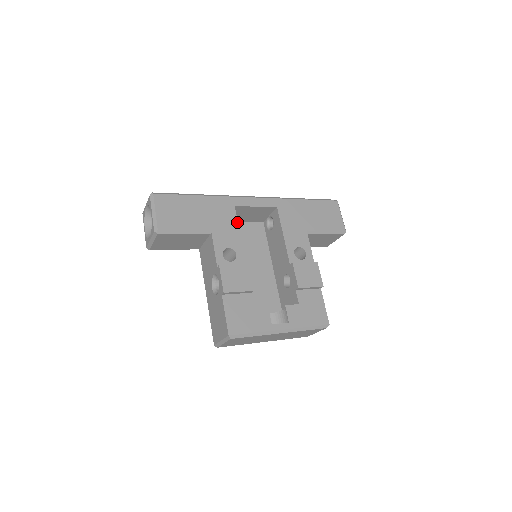
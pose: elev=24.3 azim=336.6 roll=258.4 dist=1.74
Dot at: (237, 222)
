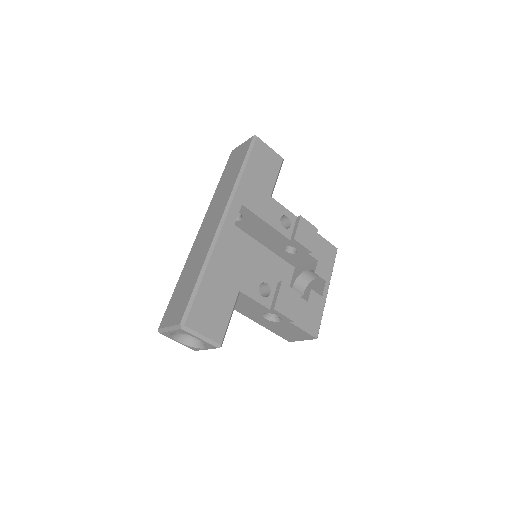
Dot at: (241, 258)
